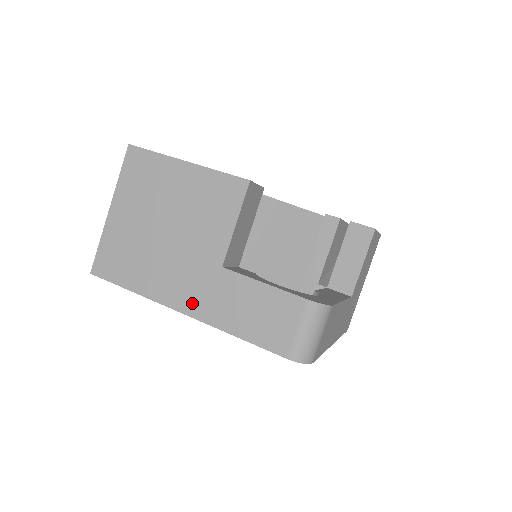
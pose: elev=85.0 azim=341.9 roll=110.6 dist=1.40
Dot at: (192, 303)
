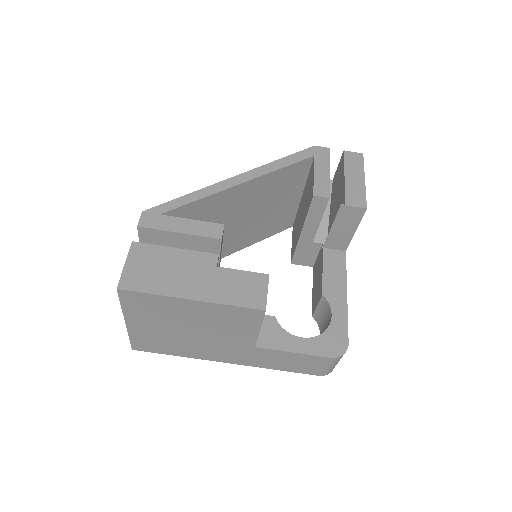
Dot at: (235, 360)
